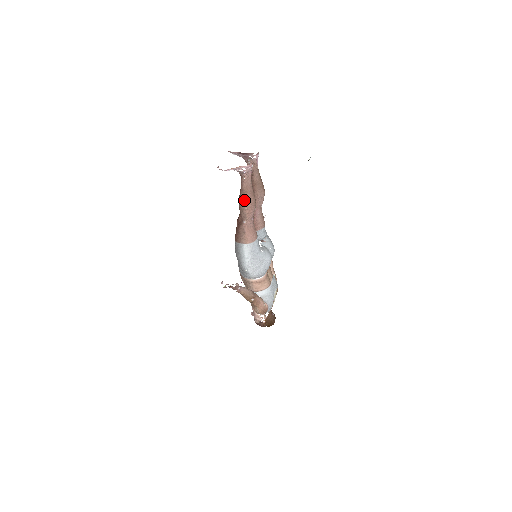
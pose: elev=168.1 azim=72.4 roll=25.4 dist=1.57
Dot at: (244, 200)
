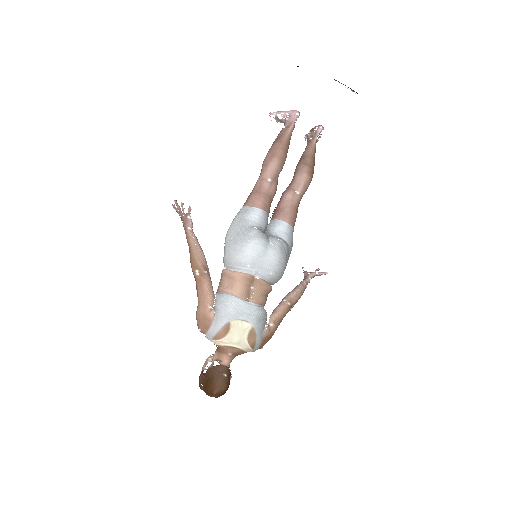
Dot at: (270, 149)
